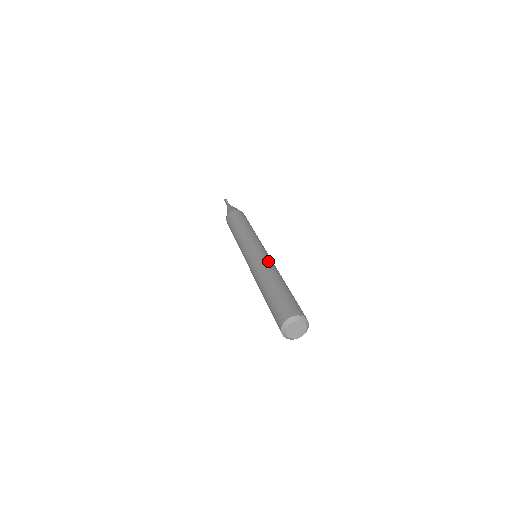
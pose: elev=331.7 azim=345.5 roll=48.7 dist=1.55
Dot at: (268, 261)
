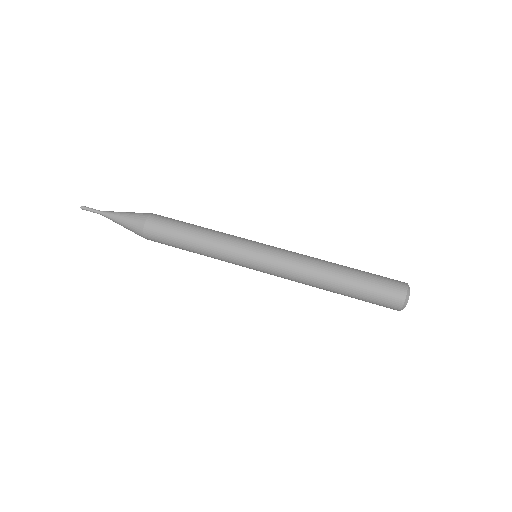
Dot at: (293, 267)
